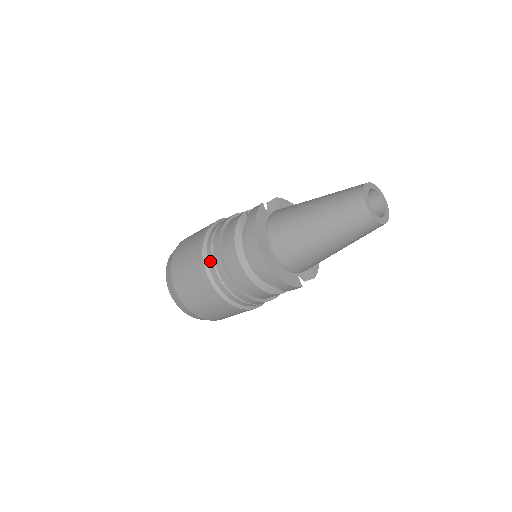
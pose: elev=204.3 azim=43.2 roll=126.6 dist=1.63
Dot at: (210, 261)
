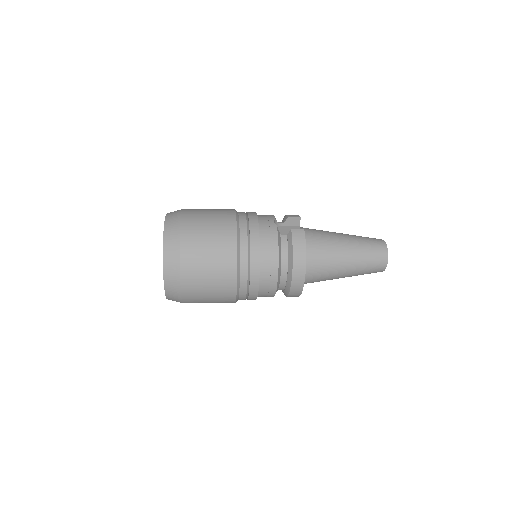
Dot at: (244, 272)
